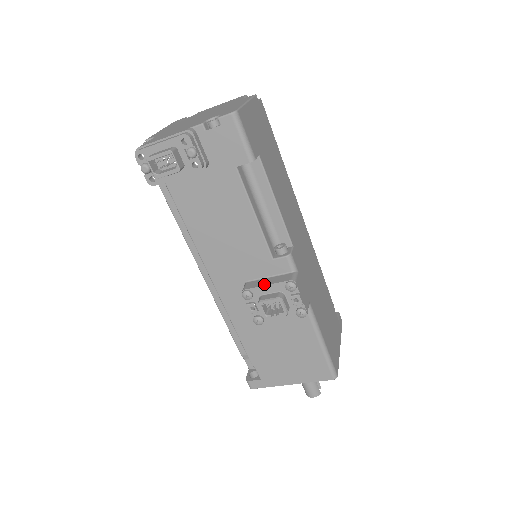
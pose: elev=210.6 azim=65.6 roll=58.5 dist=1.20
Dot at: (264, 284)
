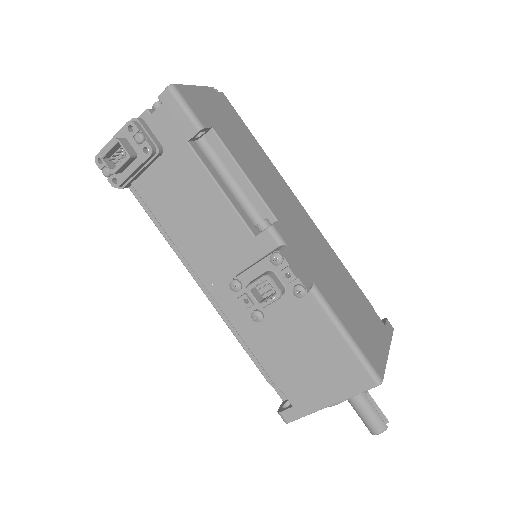
Dot at: (250, 267)
